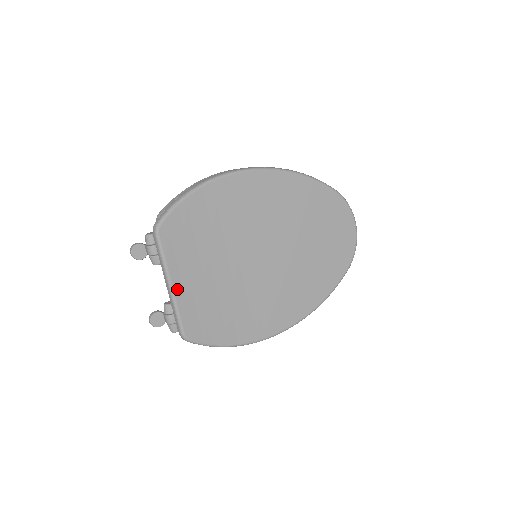
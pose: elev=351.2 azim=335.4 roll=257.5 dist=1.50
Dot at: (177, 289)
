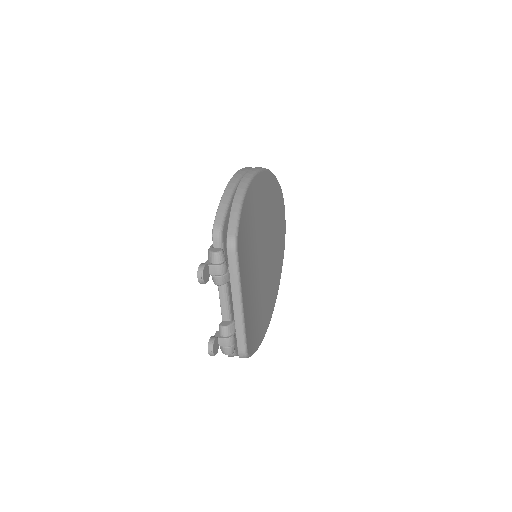
Dot at: (244, 305)
